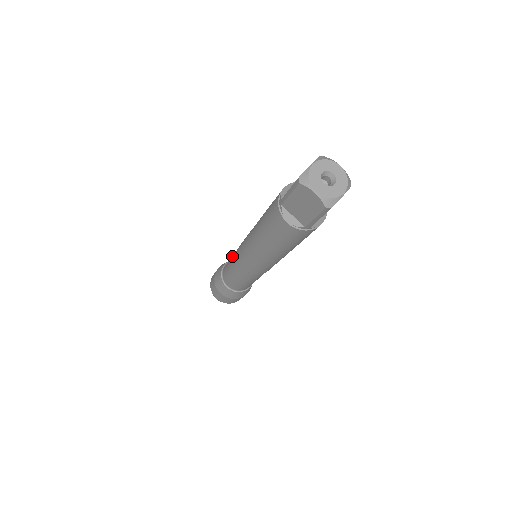
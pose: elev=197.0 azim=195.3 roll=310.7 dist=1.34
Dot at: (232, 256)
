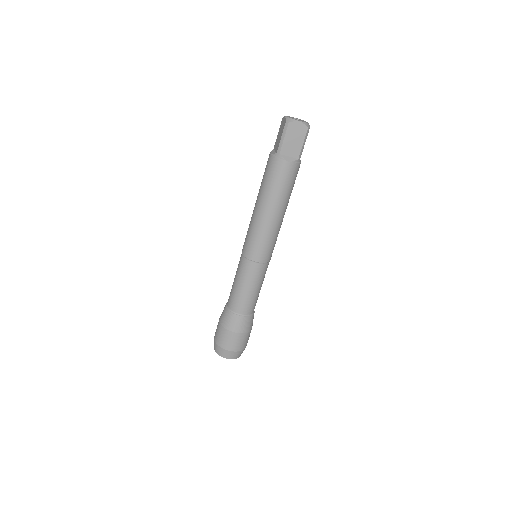
Dot at: occluded
